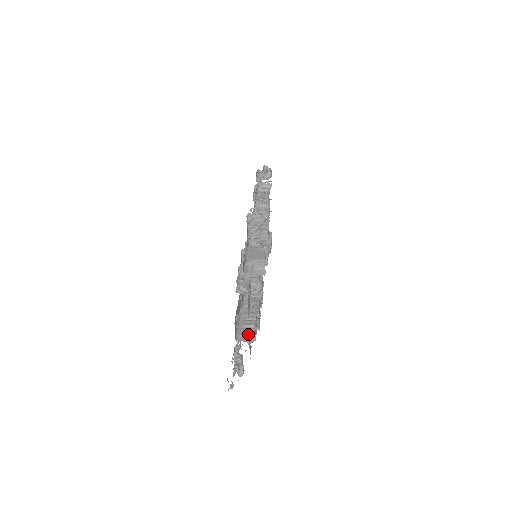
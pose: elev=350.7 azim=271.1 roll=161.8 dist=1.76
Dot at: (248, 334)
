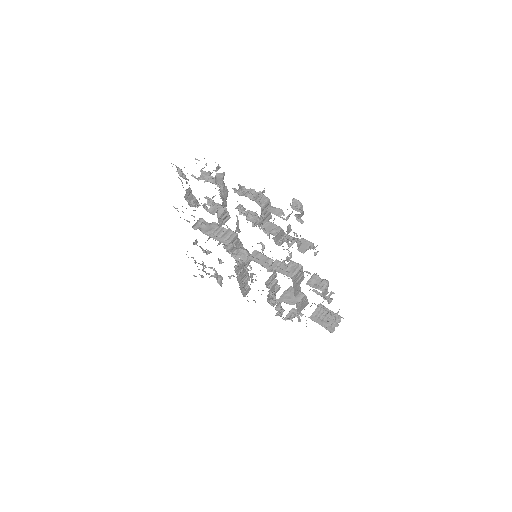
Dot at: (249, 288)
